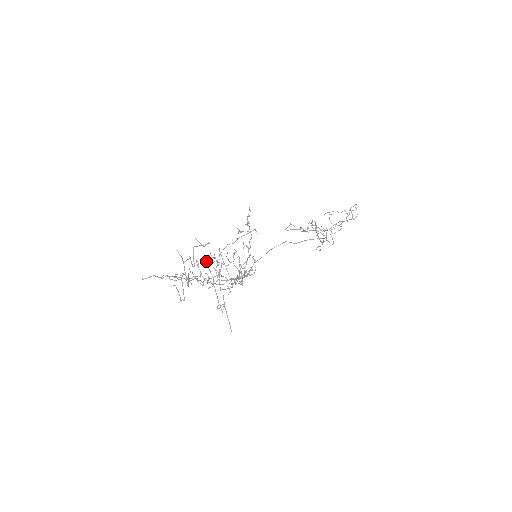
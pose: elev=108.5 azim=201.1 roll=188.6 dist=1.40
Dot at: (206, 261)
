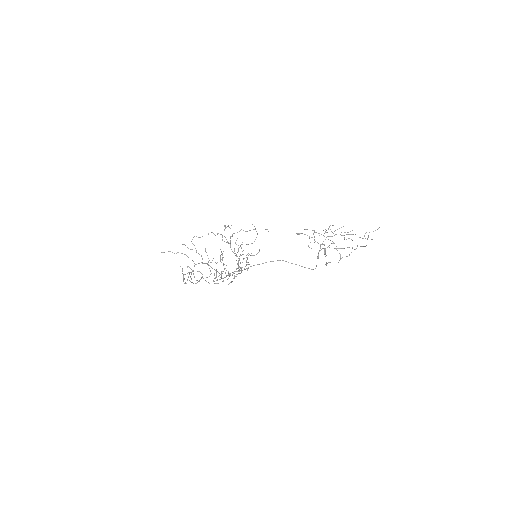
Dot at: (207, 264)
